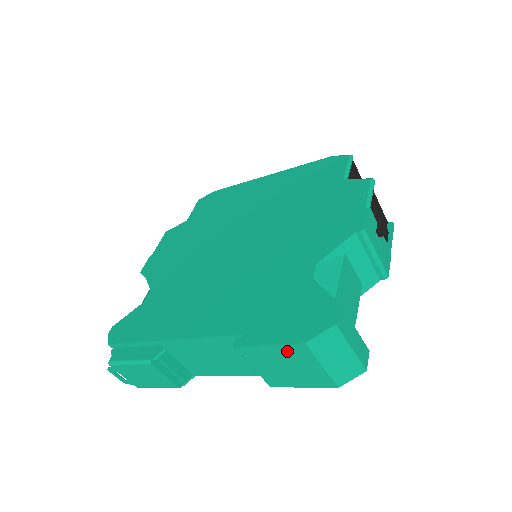
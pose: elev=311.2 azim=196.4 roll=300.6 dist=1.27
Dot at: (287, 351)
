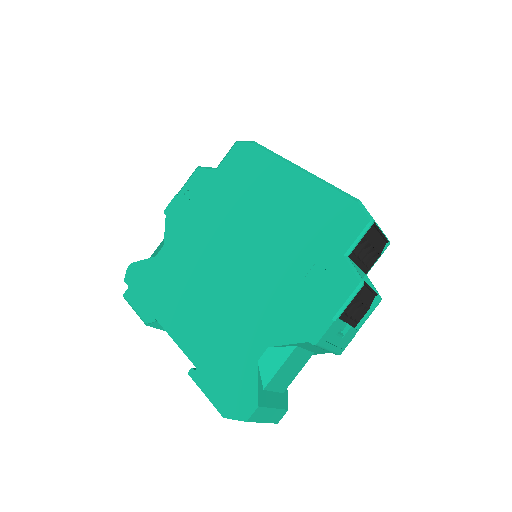
Dot at: occluded
